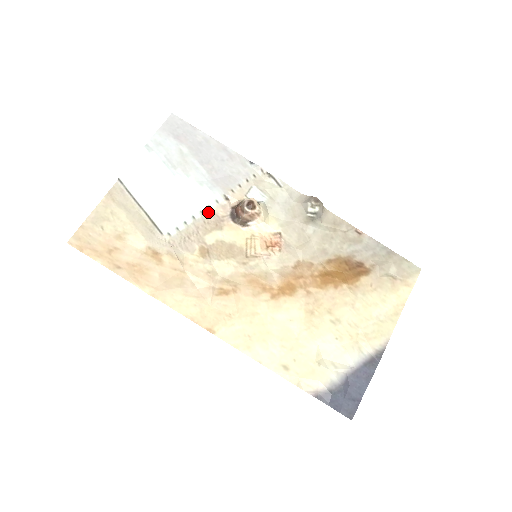
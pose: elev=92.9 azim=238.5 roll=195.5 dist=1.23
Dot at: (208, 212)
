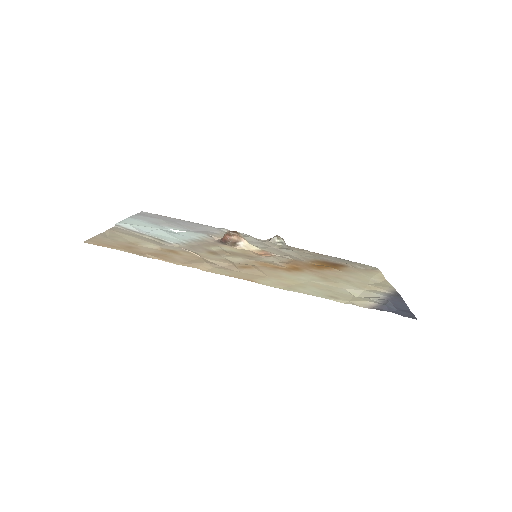
Dot at: (201, 240)
